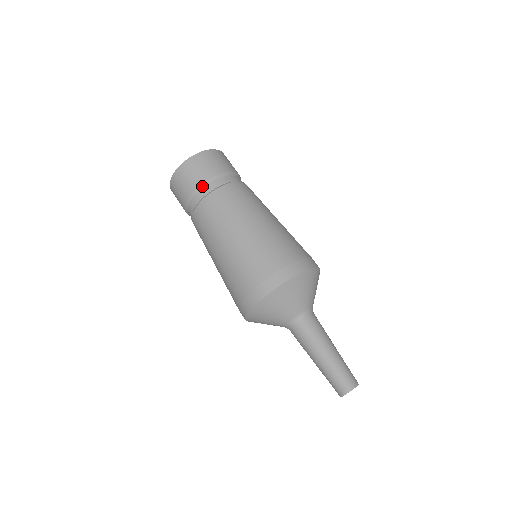
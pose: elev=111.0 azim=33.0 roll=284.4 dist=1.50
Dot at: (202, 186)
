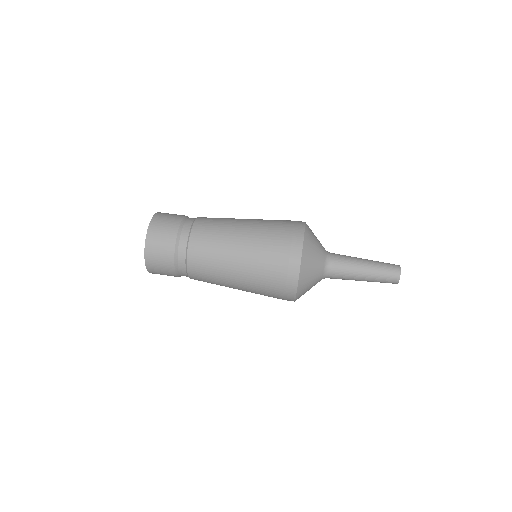
Dot at: (177, 248)
